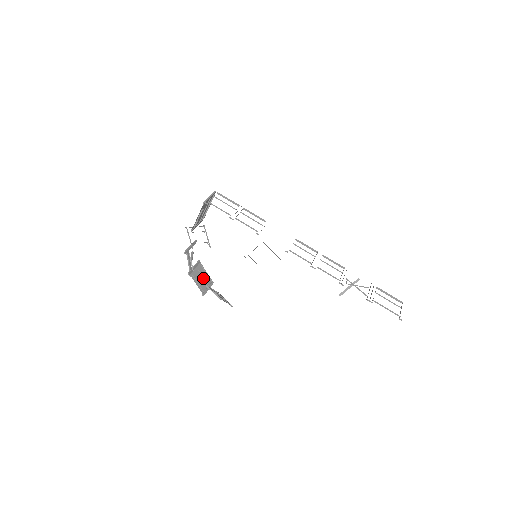
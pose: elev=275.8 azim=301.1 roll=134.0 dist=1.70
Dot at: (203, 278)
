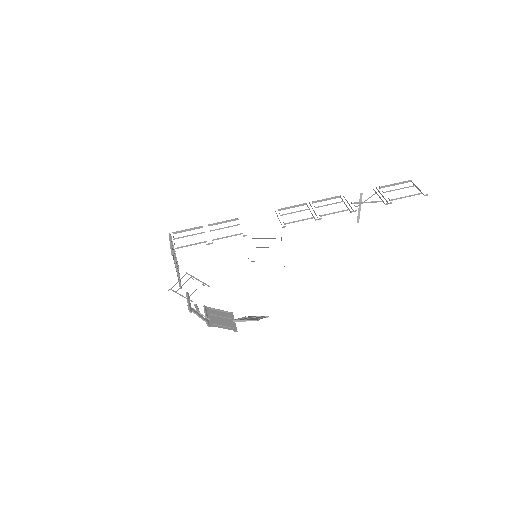
Dot at: (221, 317)
